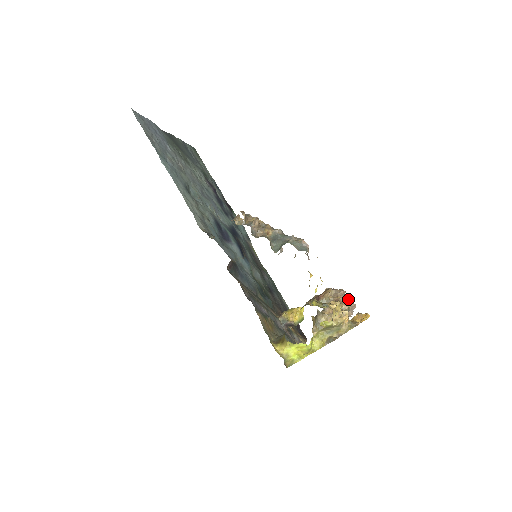
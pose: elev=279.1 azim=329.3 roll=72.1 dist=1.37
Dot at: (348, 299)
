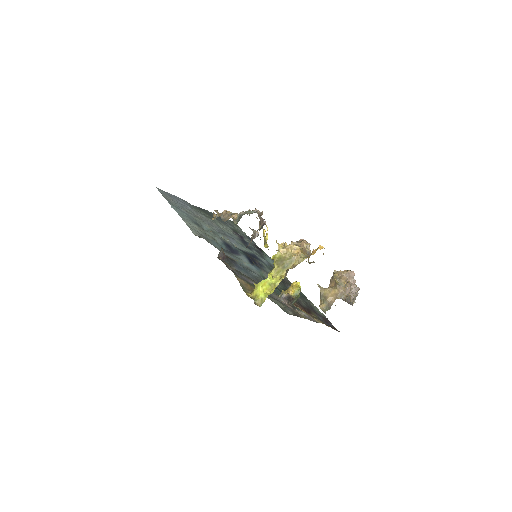
Dot at: (303, 242)
